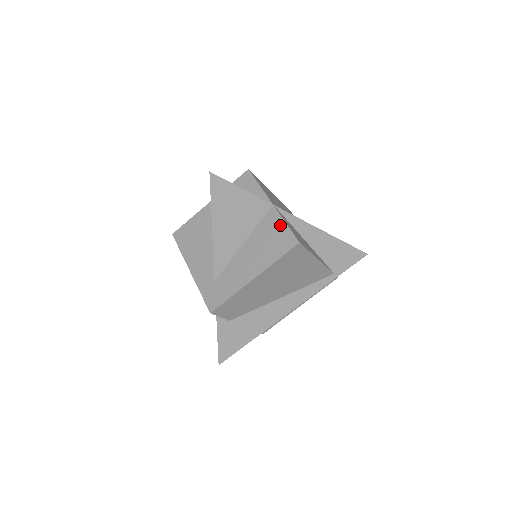
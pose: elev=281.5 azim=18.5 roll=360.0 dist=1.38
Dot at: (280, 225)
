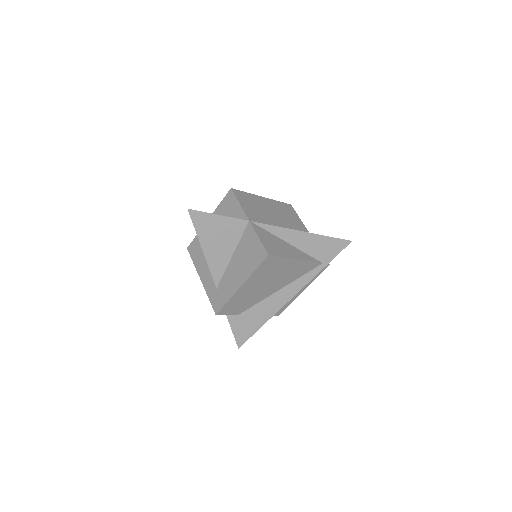
Dot at: (255, 239)
